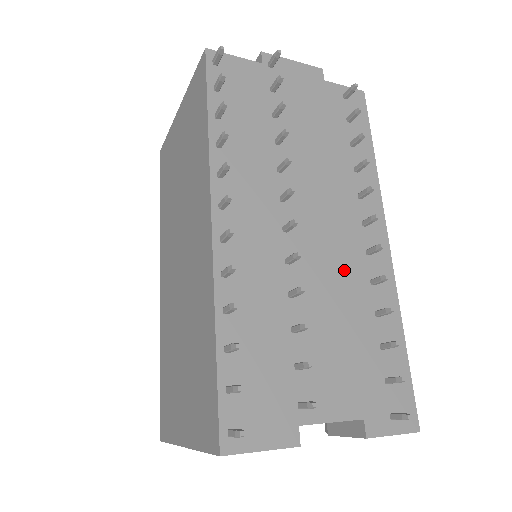
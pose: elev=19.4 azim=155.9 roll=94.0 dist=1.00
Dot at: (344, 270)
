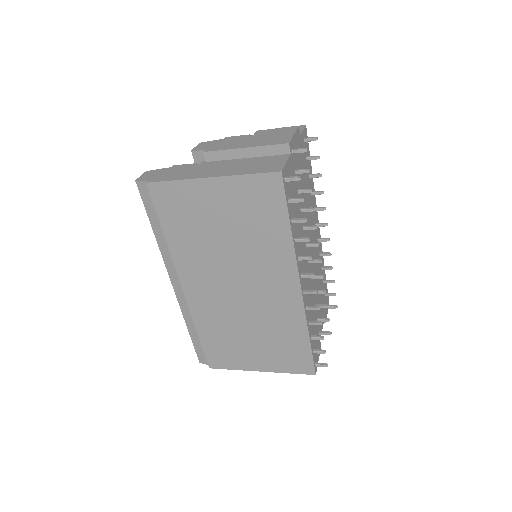
Dot at: occluded
